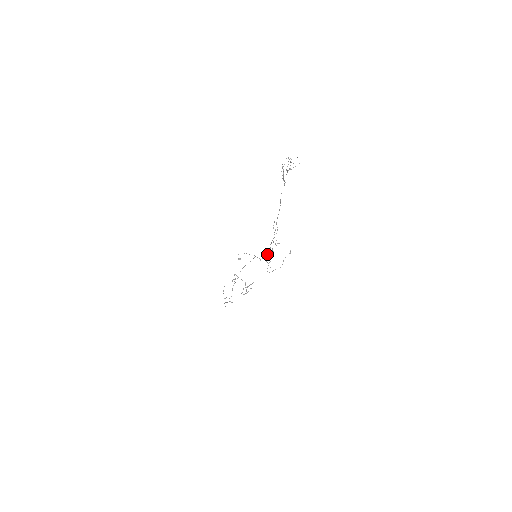
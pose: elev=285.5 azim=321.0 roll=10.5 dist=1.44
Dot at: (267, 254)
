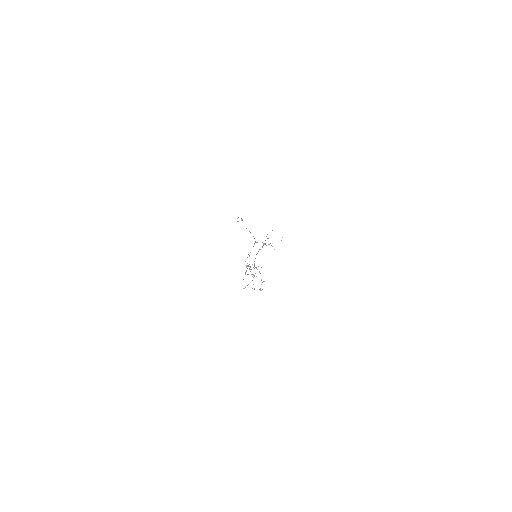
Dot at: (264, 243)
